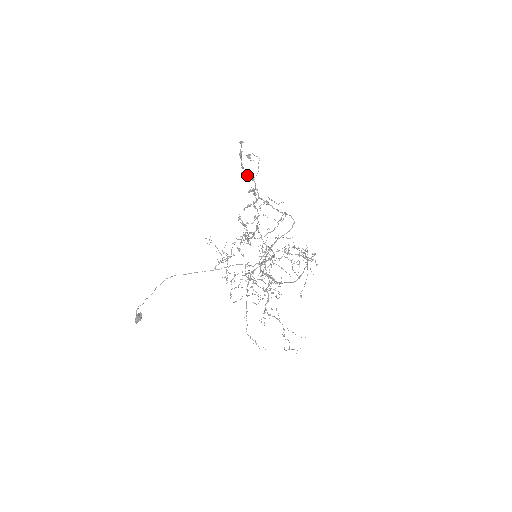
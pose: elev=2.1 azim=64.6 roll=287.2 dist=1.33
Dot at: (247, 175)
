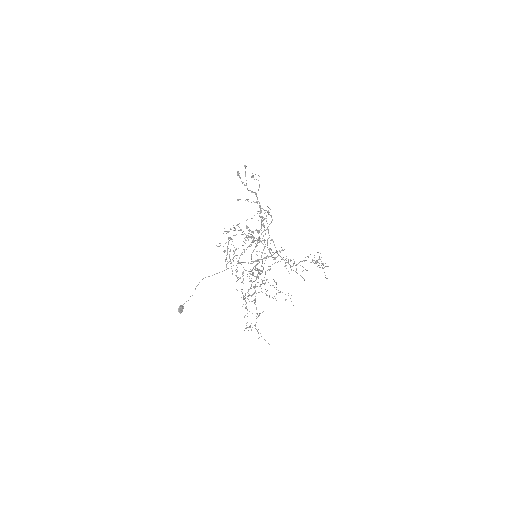
Dot at: (251, 191)
